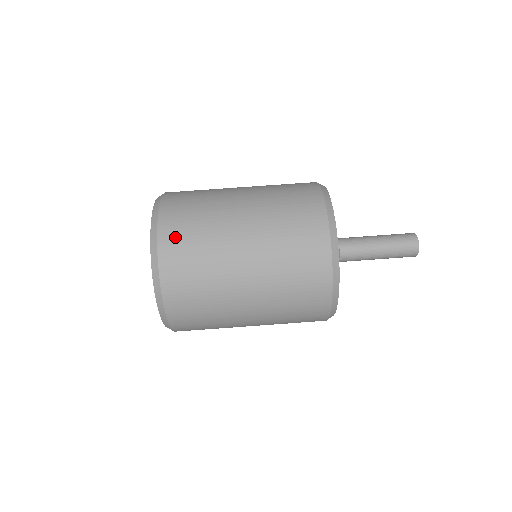
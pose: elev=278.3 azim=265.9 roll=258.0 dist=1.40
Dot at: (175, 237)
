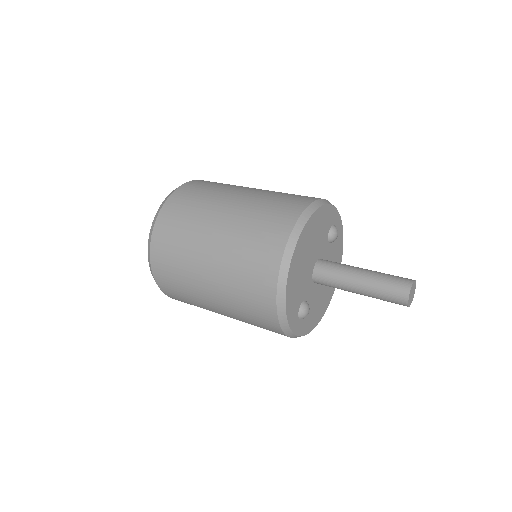
Dot at: occluded
